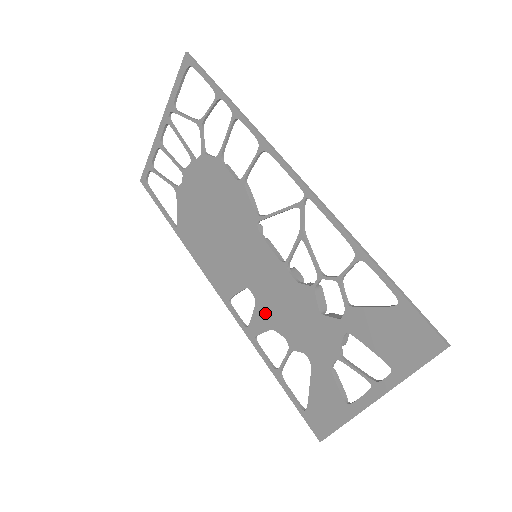
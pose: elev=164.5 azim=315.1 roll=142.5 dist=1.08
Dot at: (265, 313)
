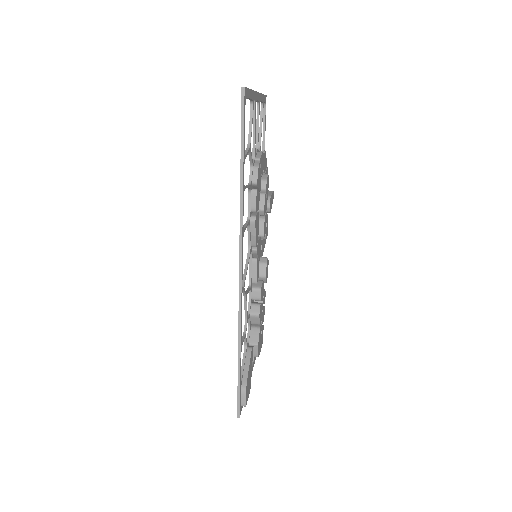
Dot at: occluded
